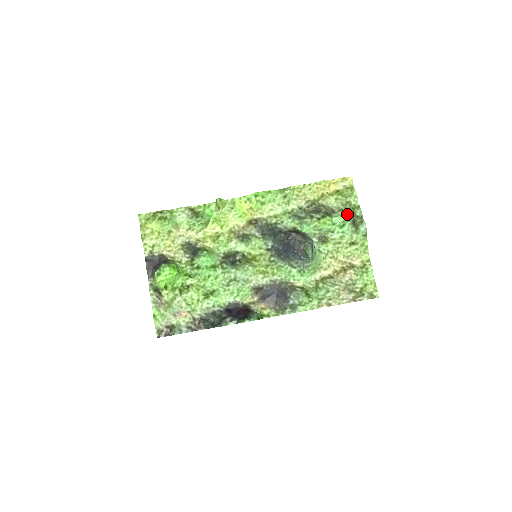
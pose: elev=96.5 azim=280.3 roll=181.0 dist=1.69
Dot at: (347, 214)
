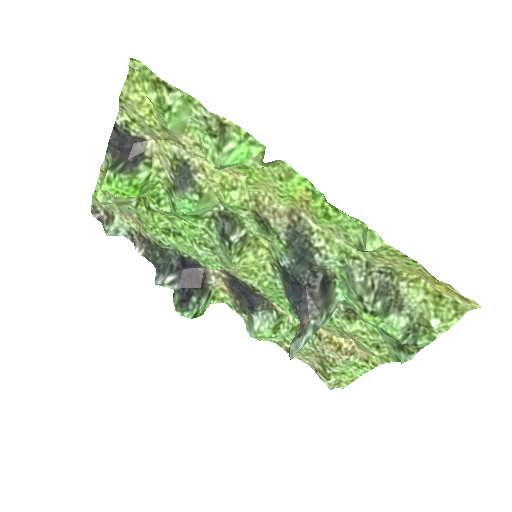
Dot at: (407, 332)
